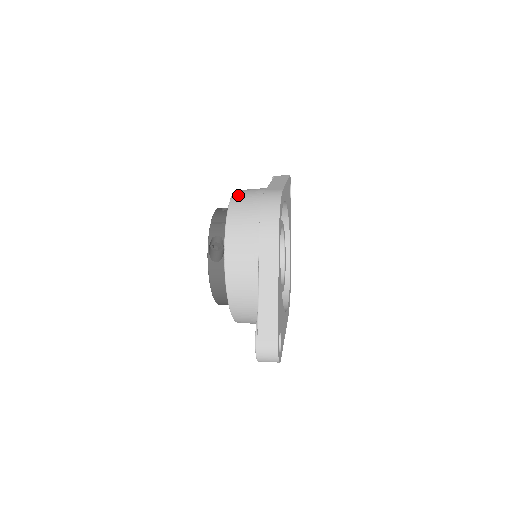
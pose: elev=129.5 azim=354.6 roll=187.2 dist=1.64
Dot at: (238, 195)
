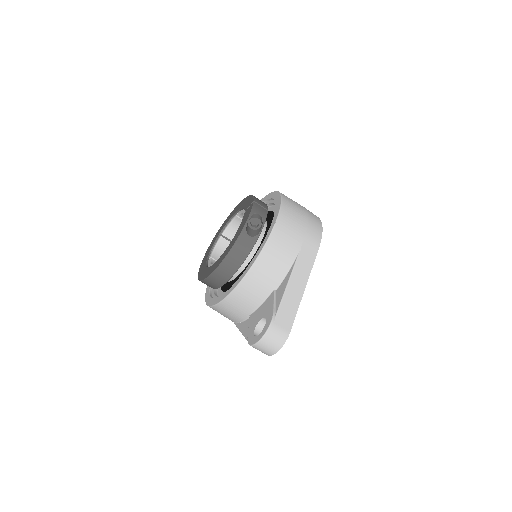
Dot at: occluded
